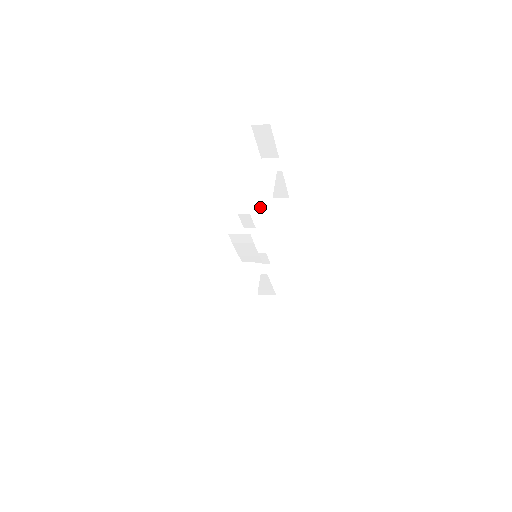
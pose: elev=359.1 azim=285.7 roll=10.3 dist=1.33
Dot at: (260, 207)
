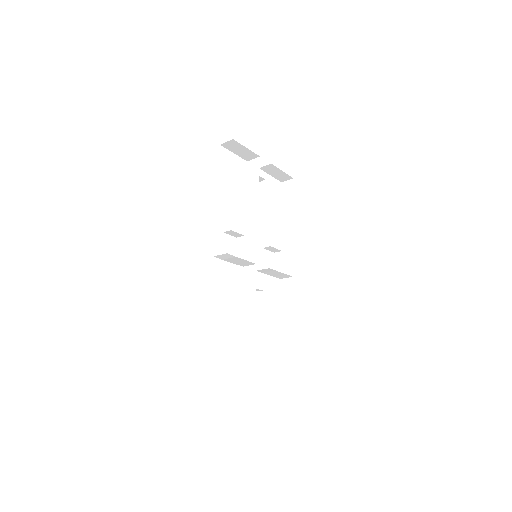
Dot at: (250, 211)
